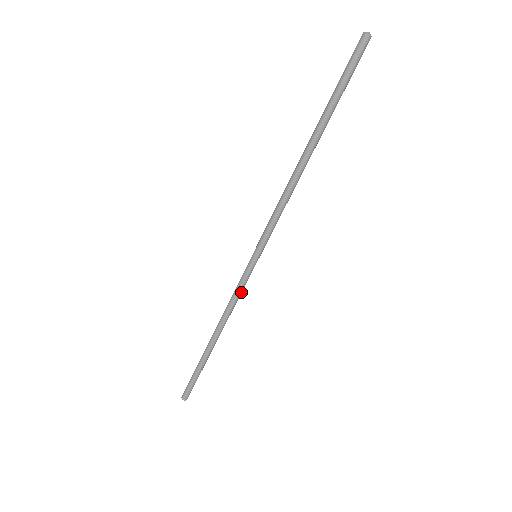
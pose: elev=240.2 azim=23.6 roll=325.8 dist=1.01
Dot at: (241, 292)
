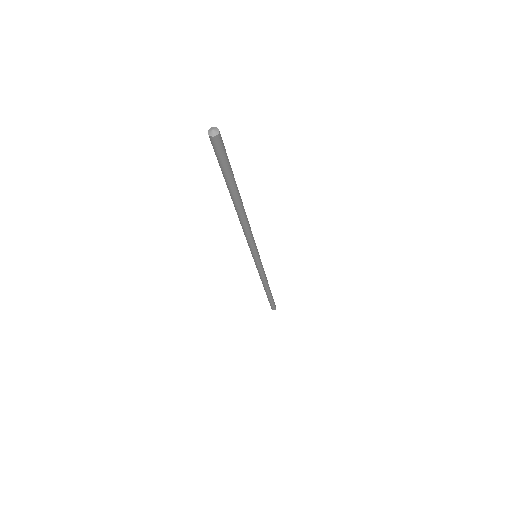
Dot at: (263, 269)
